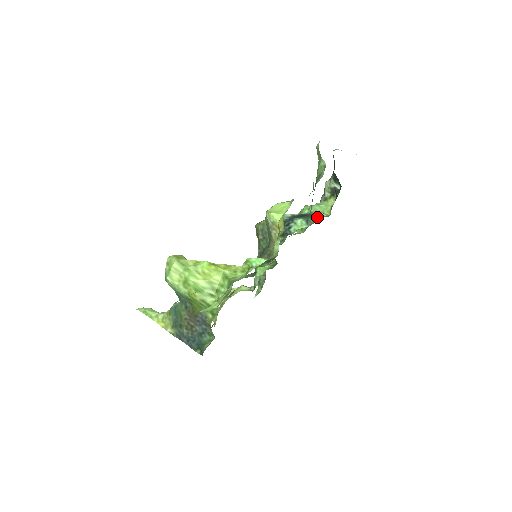
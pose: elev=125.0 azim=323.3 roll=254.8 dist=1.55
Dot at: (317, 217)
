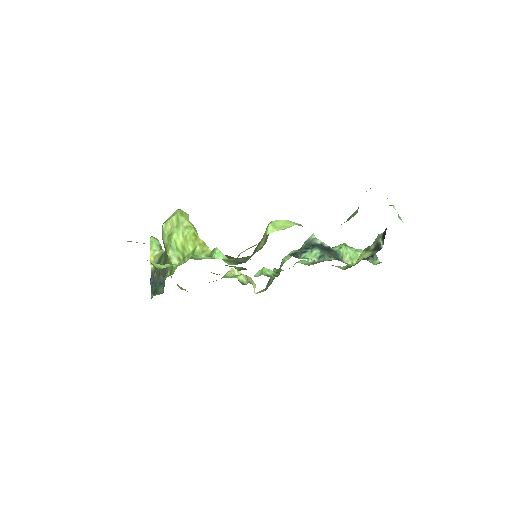
Dot at: (333, 258)
